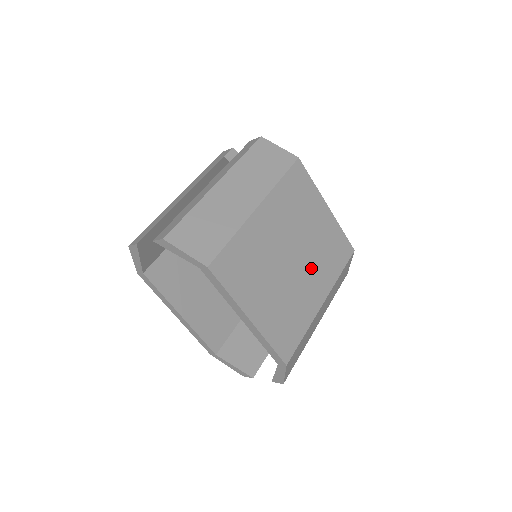
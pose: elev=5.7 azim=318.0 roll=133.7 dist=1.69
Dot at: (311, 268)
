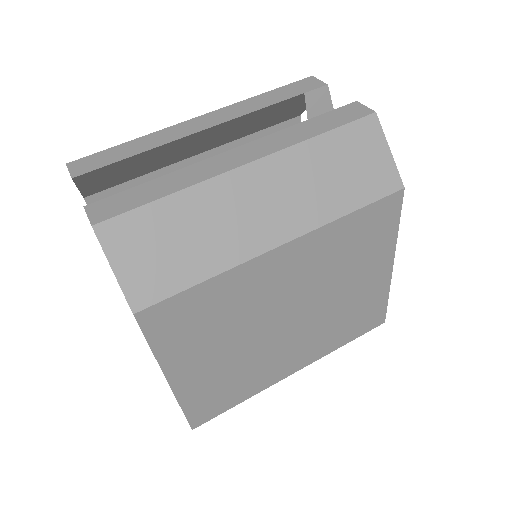
Dot at: (307, 334)
